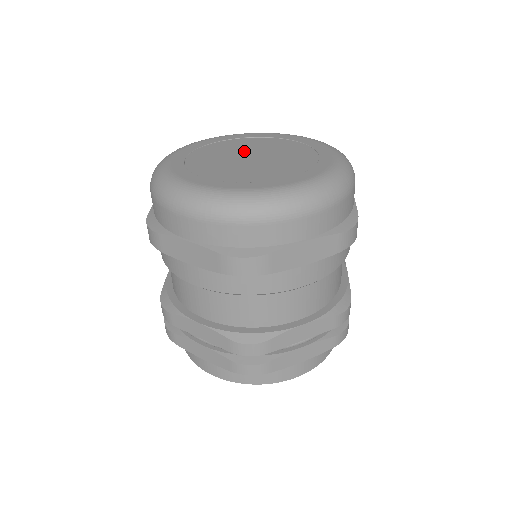
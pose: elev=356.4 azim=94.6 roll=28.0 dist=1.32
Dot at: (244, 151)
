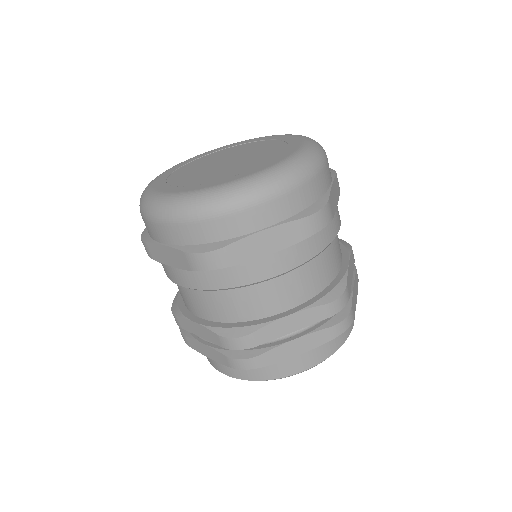
Dot at: (209, 165)
